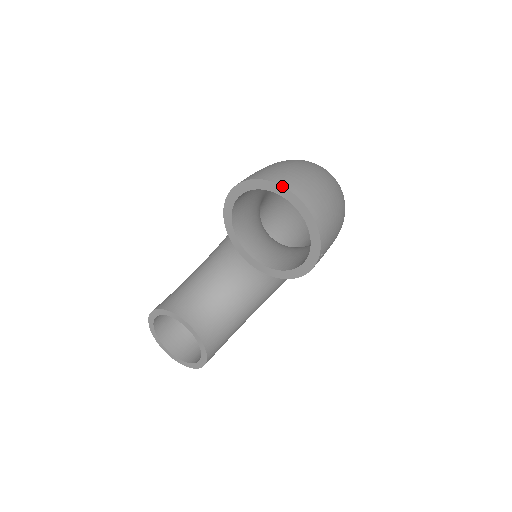
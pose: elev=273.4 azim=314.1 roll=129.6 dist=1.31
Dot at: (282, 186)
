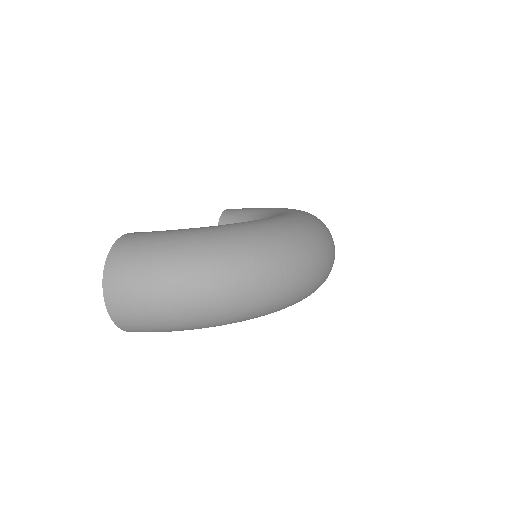
Dot at: (103, 277)
